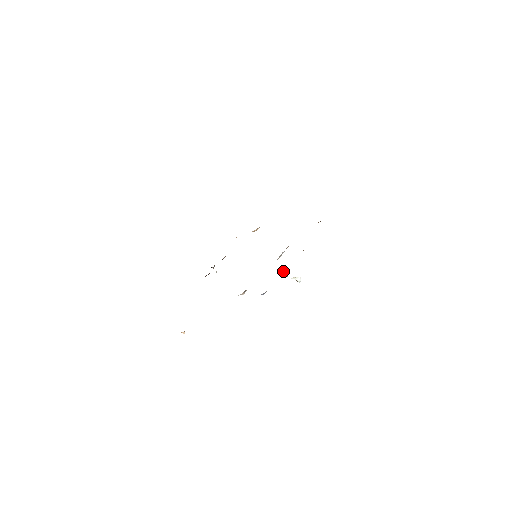
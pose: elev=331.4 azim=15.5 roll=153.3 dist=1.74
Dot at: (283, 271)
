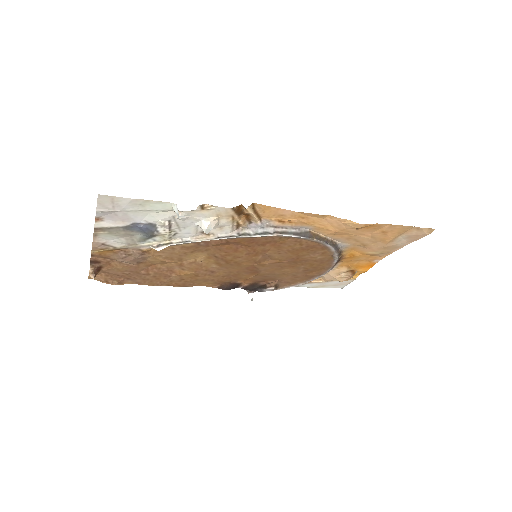
Dot at: (200, 223)
